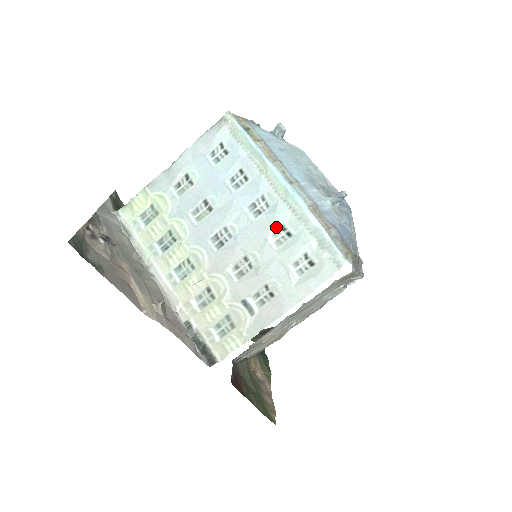
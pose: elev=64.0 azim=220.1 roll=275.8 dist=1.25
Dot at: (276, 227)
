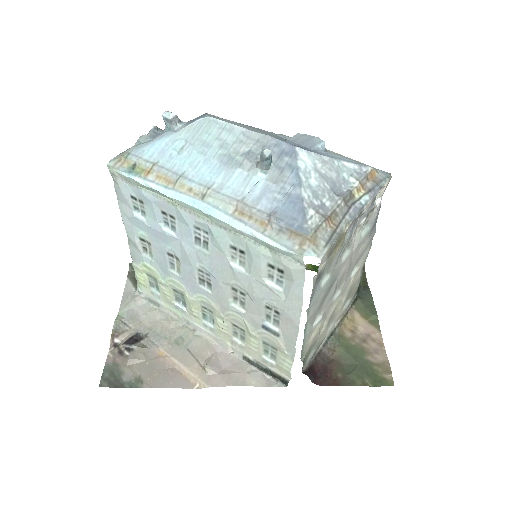
Dot at: (227, 251)
